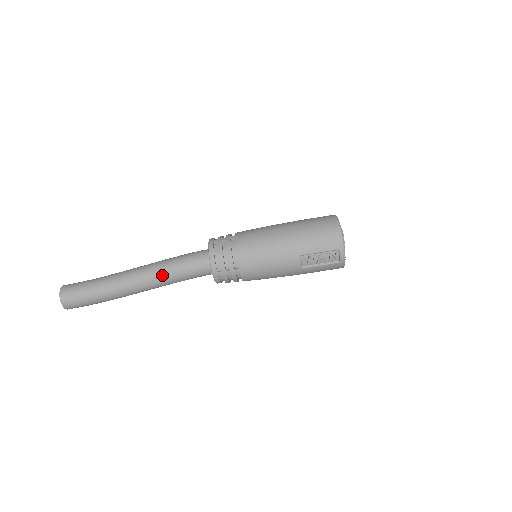
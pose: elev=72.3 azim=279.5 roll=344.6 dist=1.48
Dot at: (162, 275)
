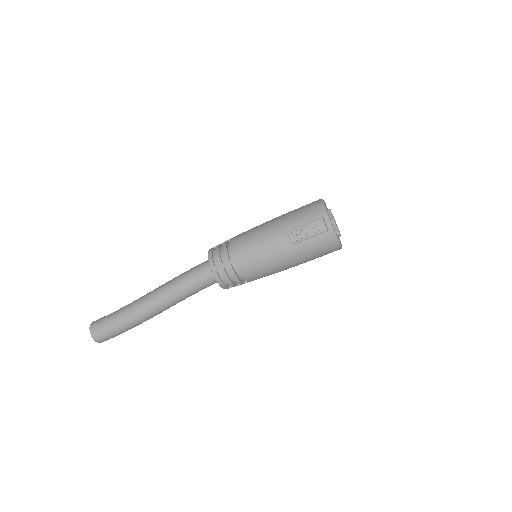
Dot at: (171, 286)
